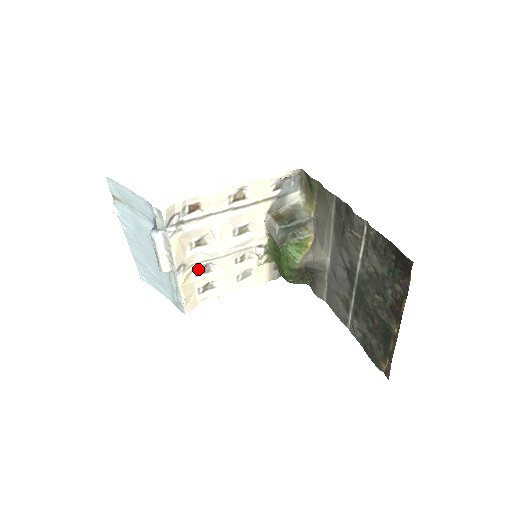
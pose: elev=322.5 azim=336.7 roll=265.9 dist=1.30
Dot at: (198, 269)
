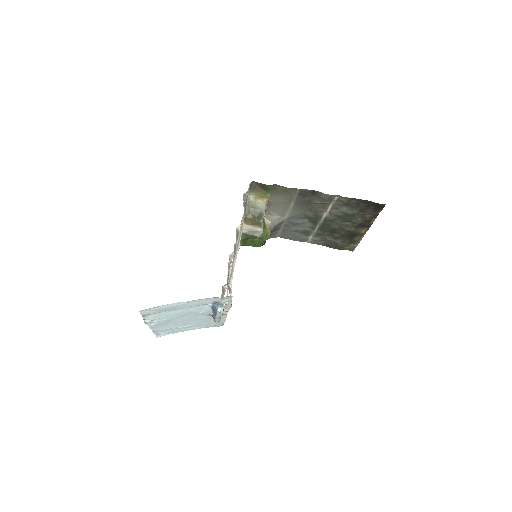
Dot at: occluded
